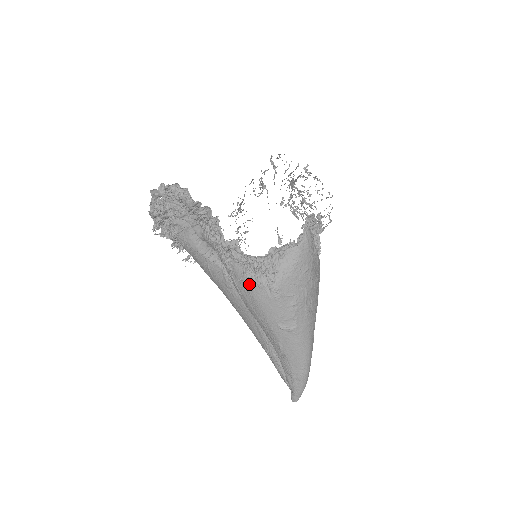
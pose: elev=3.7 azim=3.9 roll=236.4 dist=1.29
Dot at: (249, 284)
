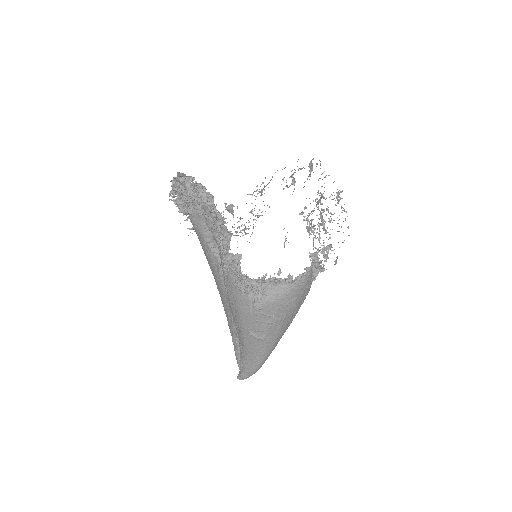
Dot at: (237, 293)
